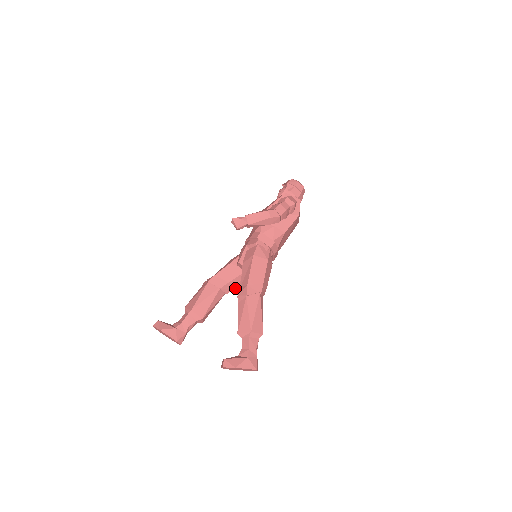
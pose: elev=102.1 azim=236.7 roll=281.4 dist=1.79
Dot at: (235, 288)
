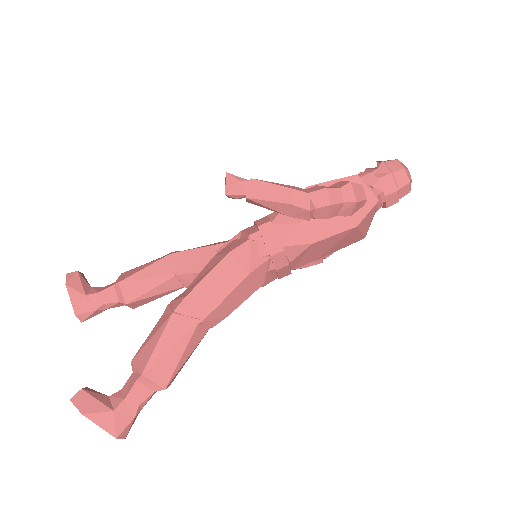
Dot at: occluded
